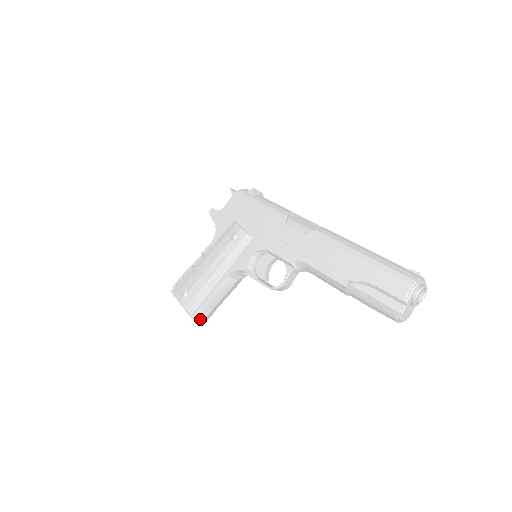
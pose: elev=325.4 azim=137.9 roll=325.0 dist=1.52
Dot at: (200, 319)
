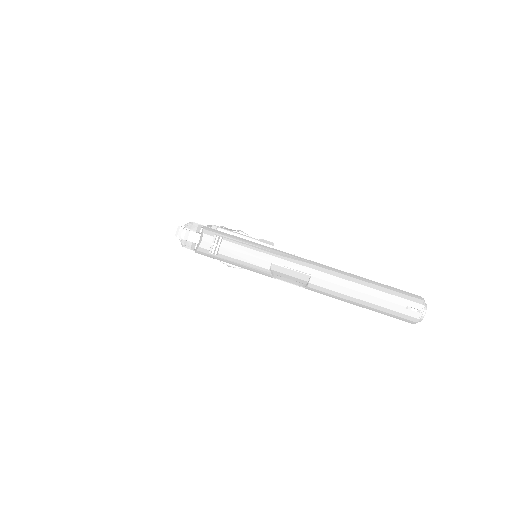
Dot at: occluded
